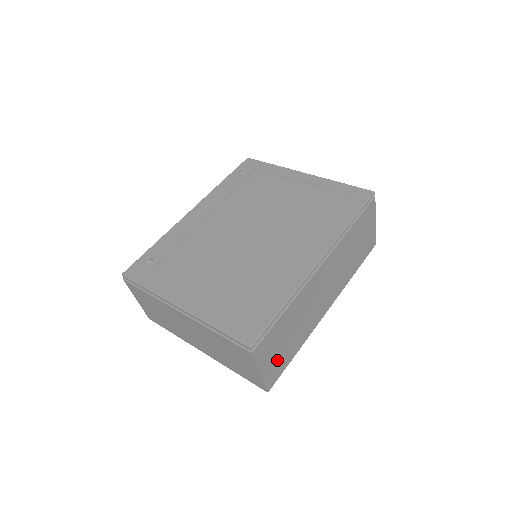
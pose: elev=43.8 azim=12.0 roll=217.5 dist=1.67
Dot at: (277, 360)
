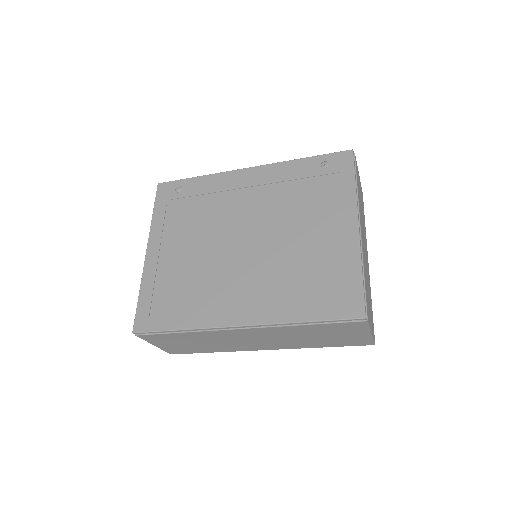
Dot at: (179, 347)
